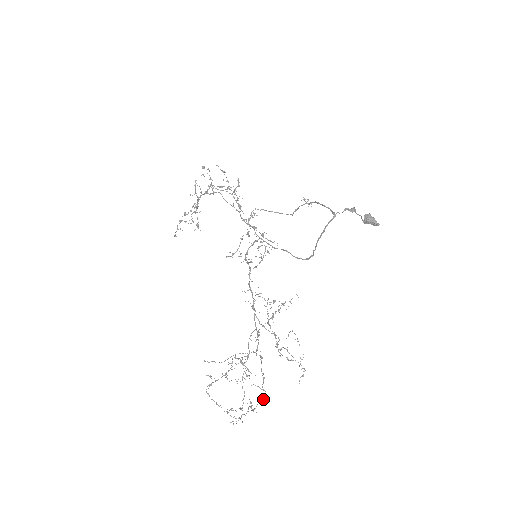
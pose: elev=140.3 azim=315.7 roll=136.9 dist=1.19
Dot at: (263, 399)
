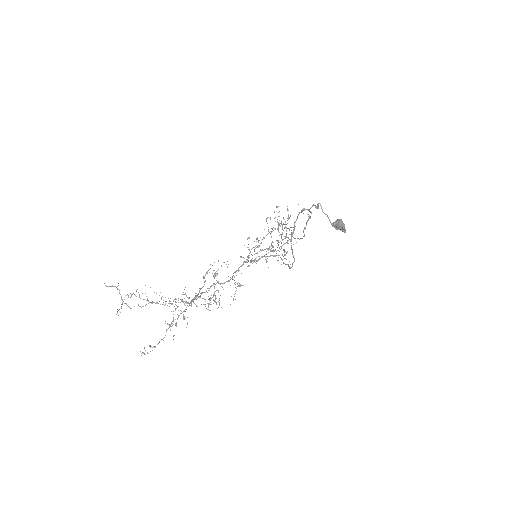
Dot at: occluded
